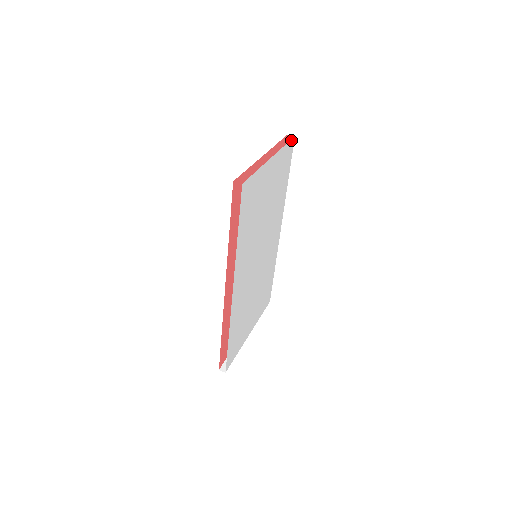
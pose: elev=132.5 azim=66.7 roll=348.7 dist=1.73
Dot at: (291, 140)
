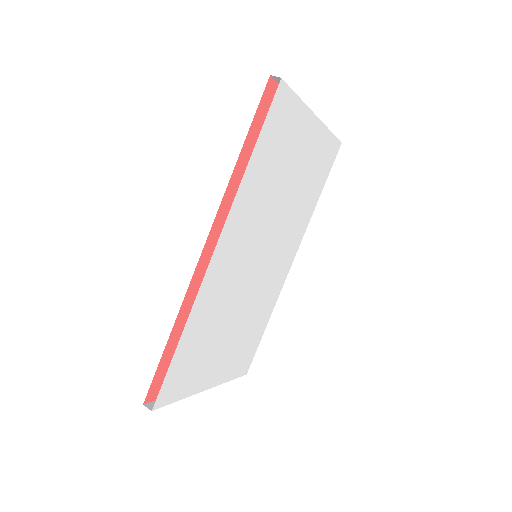
Dot at: (337, 140)
